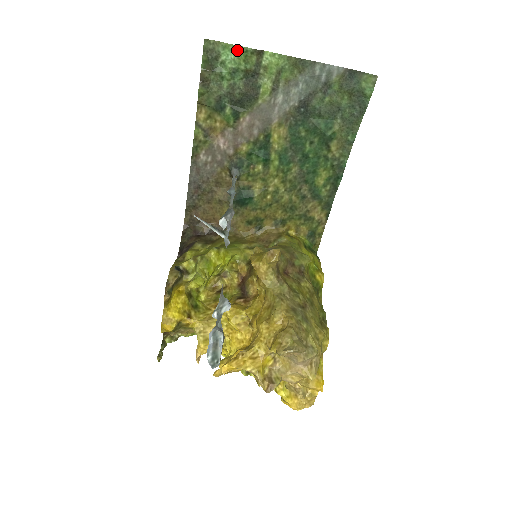
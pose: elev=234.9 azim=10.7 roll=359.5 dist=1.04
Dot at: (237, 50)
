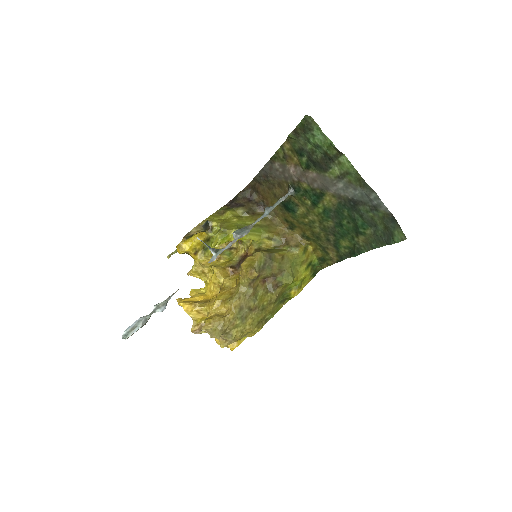
Dot at: (326, 138)
